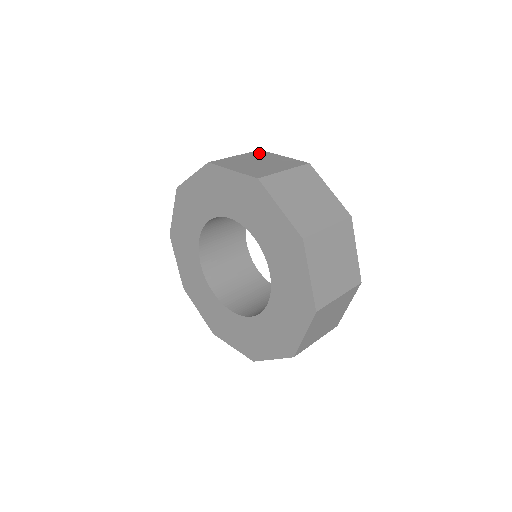
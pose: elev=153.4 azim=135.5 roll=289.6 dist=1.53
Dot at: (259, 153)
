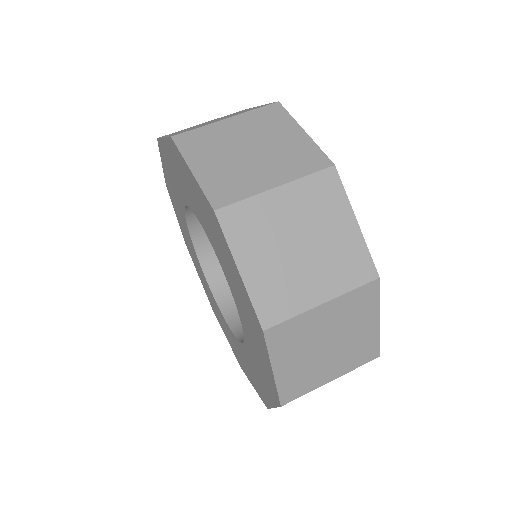
Dot at: (236, 112)
